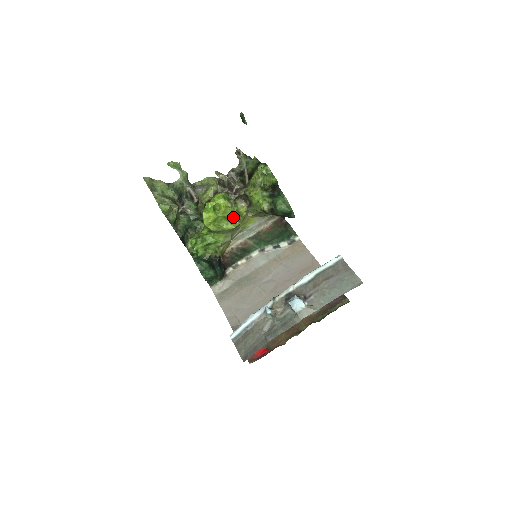
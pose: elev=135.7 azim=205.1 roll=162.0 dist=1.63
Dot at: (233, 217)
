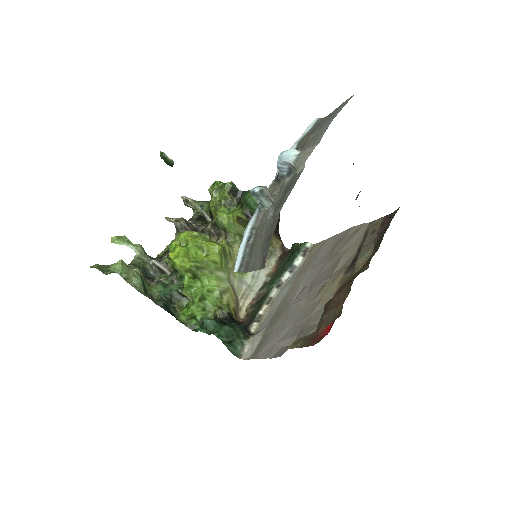
Dot at: (208, 243)
